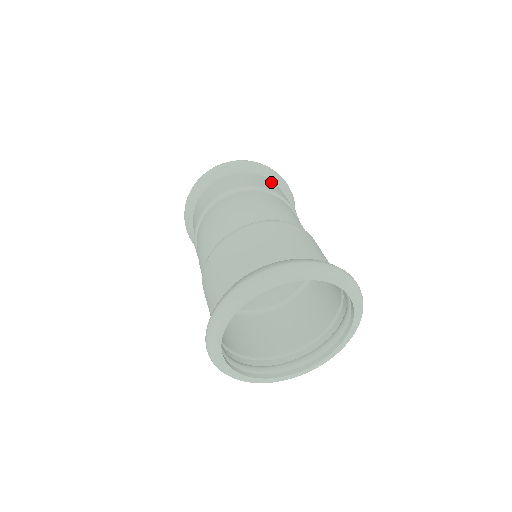
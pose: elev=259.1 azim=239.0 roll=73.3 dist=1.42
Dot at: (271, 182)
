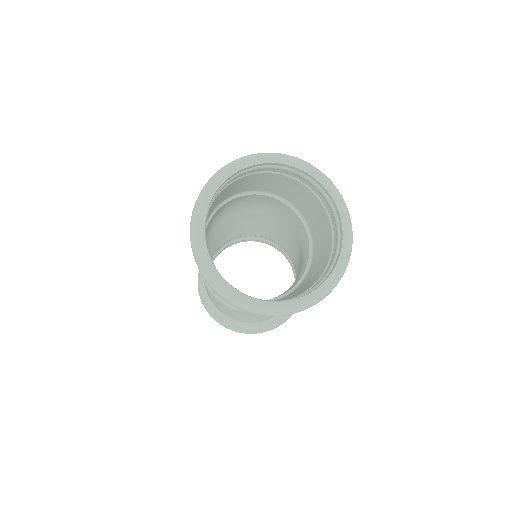
Dot at: (274, 236)
